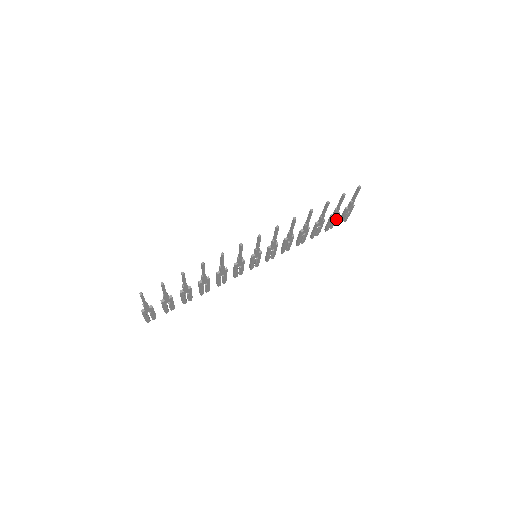
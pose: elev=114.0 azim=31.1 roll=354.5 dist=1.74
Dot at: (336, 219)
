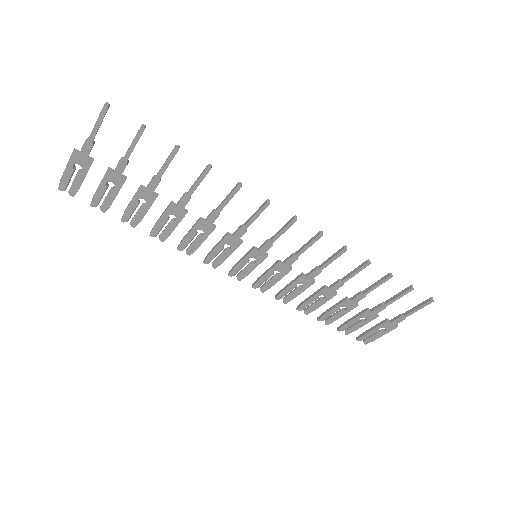
Dot at: (364, 323)
